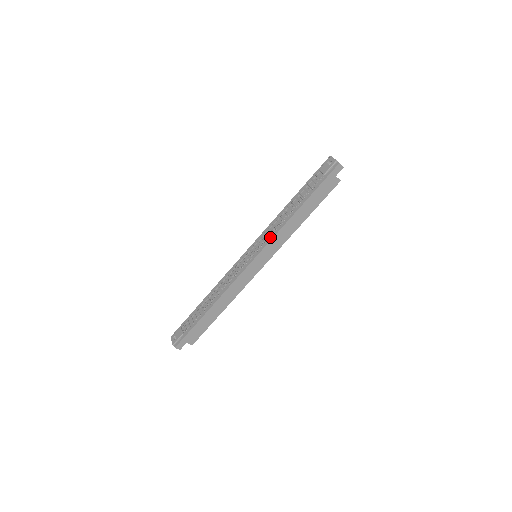
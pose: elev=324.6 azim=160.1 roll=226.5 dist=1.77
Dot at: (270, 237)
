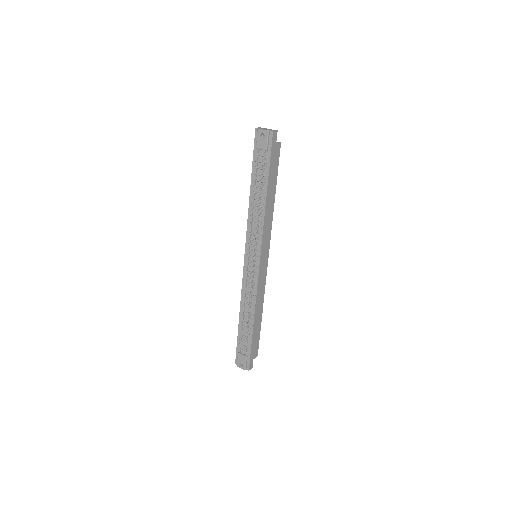
Dot at: (259, 235)
